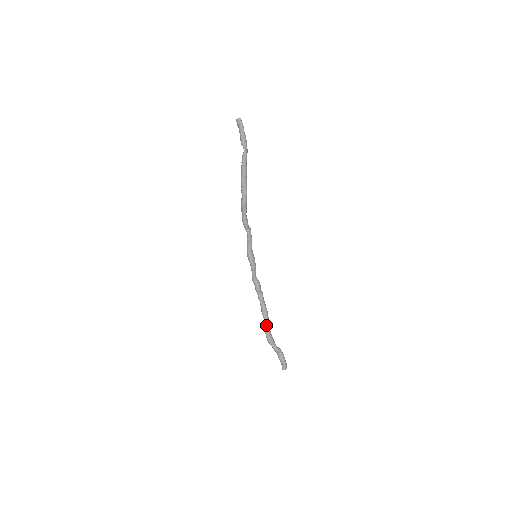
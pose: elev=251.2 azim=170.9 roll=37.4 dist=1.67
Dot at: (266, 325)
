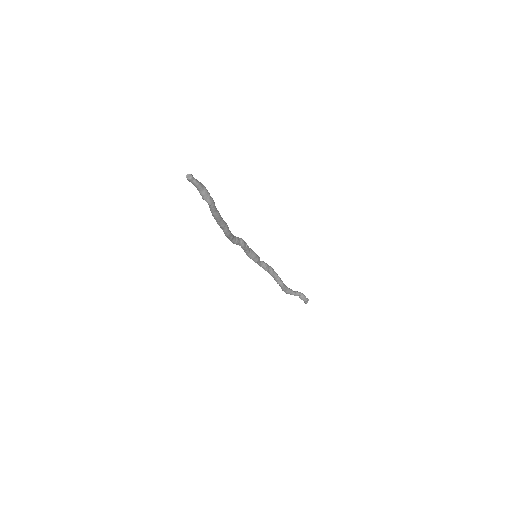
Dot at: (281, 288)
